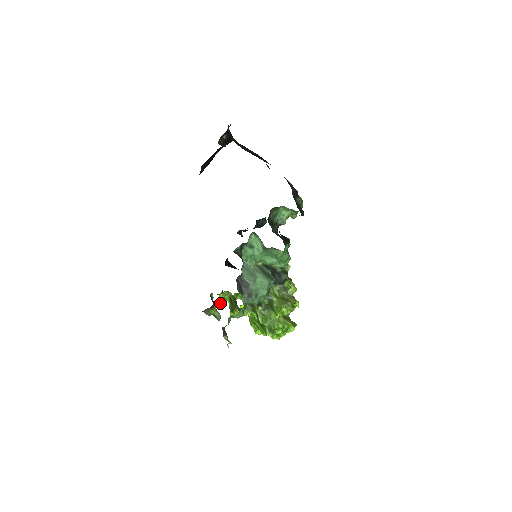
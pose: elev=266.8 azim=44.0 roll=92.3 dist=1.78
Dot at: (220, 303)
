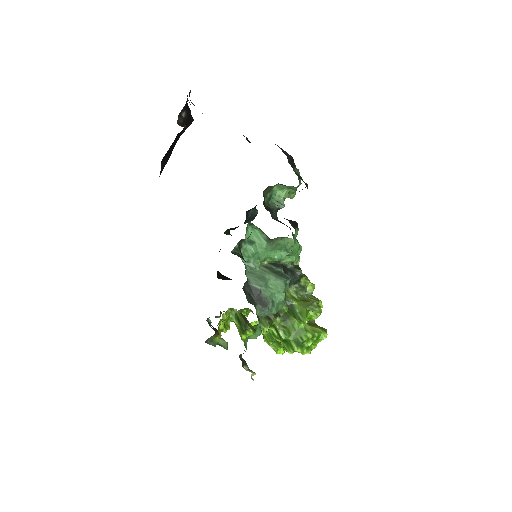
Dot at: (224, 326)
